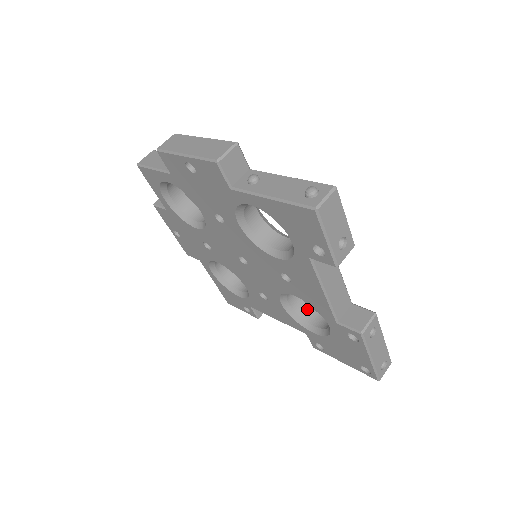
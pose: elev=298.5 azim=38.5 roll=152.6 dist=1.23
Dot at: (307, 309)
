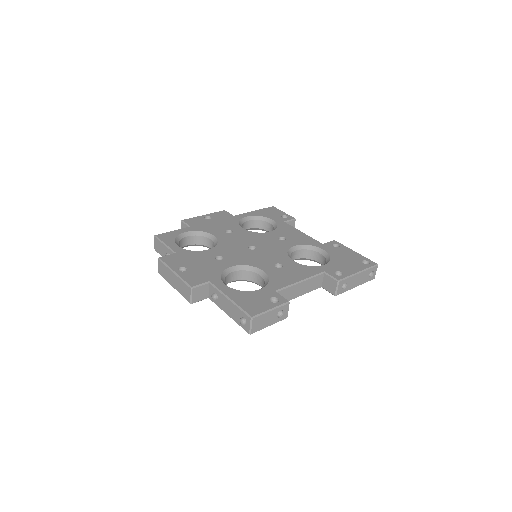
Dot at: (310, 252)
